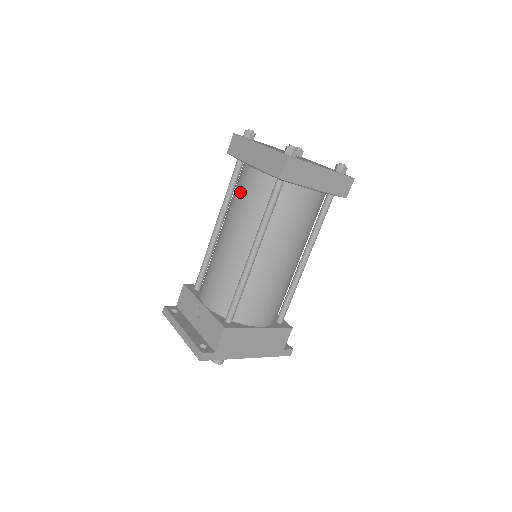
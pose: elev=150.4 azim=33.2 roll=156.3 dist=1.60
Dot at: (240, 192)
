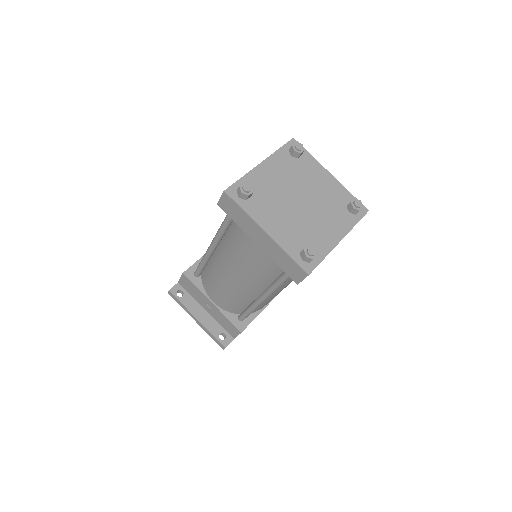
Dot at: (244, 254)
